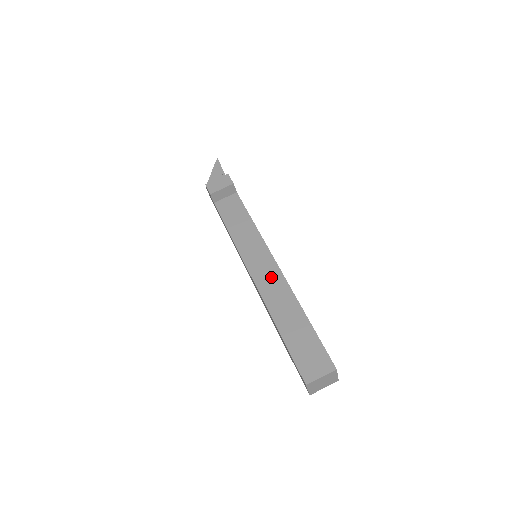
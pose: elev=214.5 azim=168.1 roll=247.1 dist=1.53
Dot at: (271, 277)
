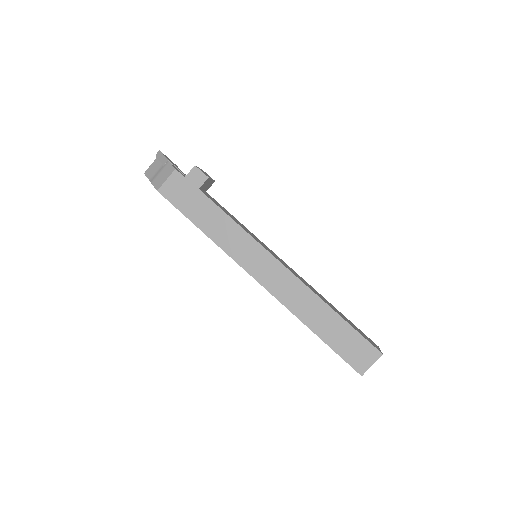
Dot at: occluded
